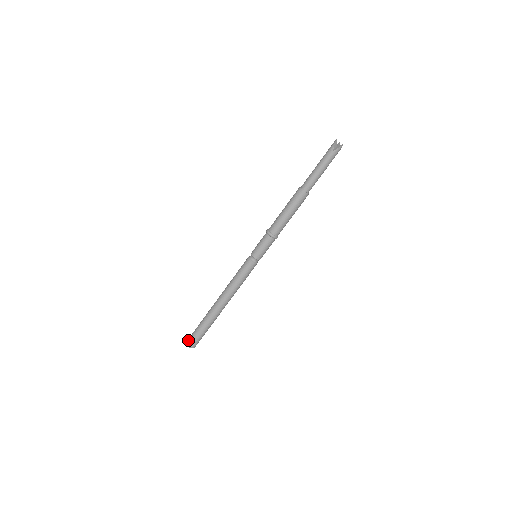
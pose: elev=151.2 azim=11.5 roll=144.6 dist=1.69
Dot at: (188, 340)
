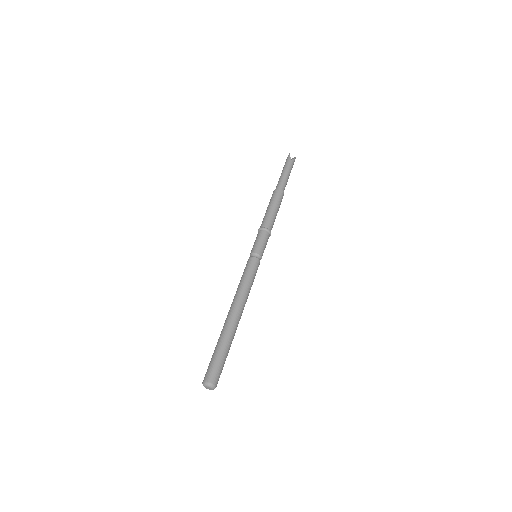
Dot at: (206, 377)
